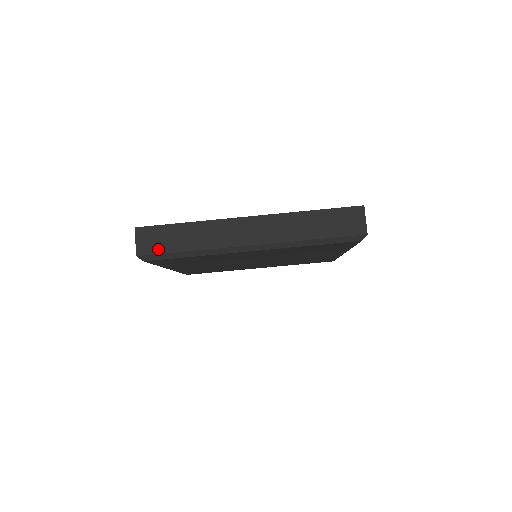
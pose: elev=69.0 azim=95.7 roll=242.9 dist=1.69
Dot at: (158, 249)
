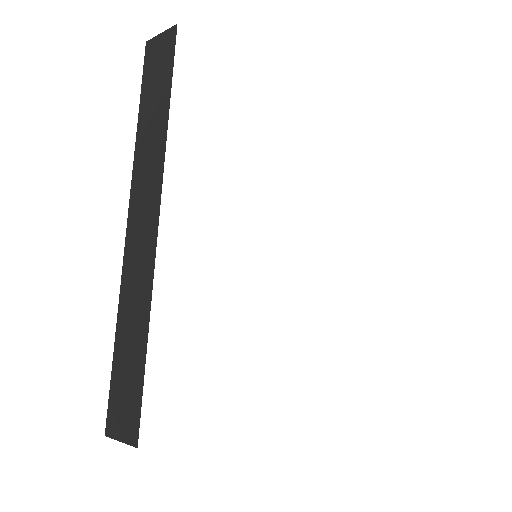
Dot at: occluded
